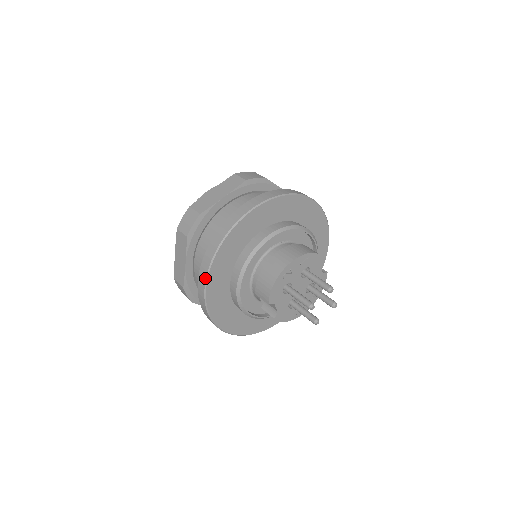
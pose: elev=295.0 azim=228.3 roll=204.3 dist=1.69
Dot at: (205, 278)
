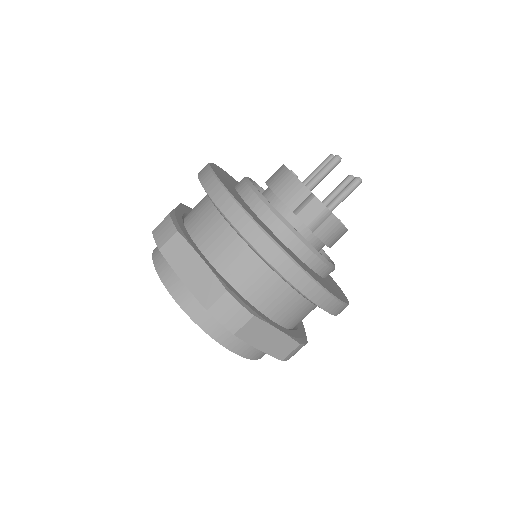
Dot at: (235, 204)
